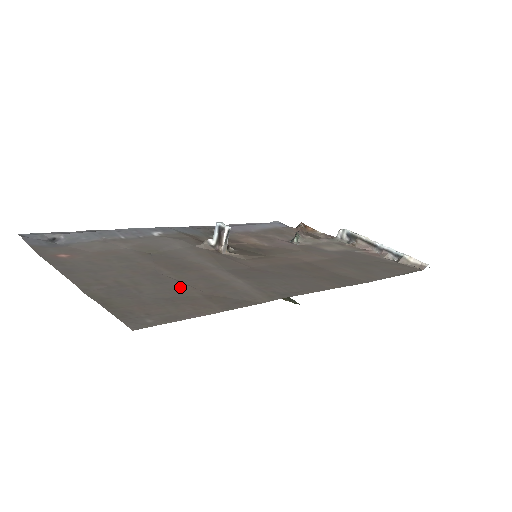
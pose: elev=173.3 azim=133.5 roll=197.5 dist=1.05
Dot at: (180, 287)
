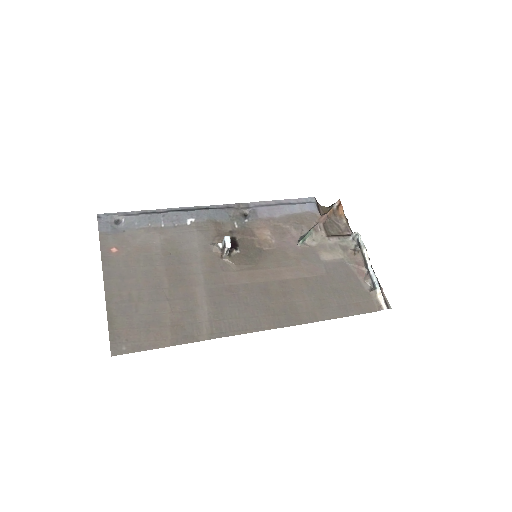
Dot at: (163, 308)
